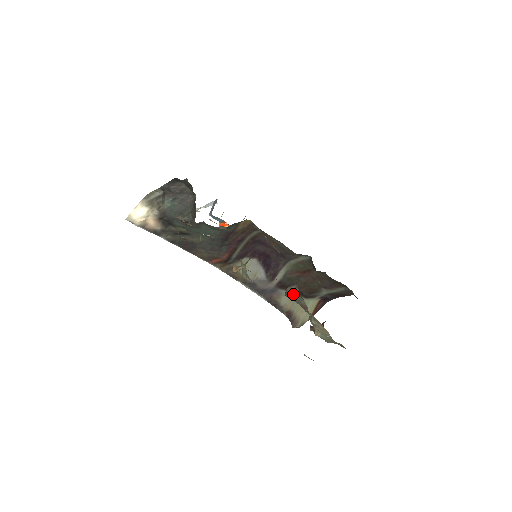
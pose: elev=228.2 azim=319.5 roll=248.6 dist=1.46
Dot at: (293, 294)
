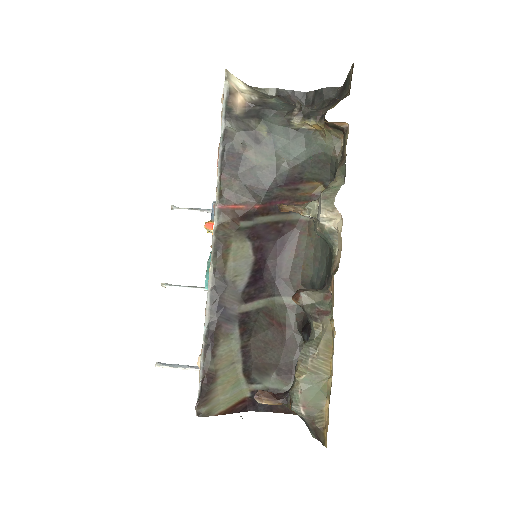
Dot at: (312, 294)
